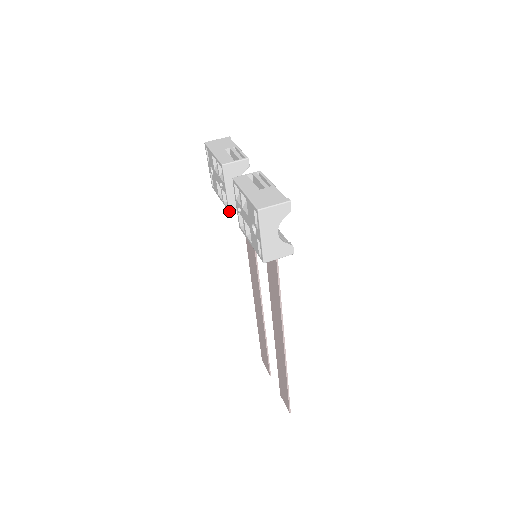
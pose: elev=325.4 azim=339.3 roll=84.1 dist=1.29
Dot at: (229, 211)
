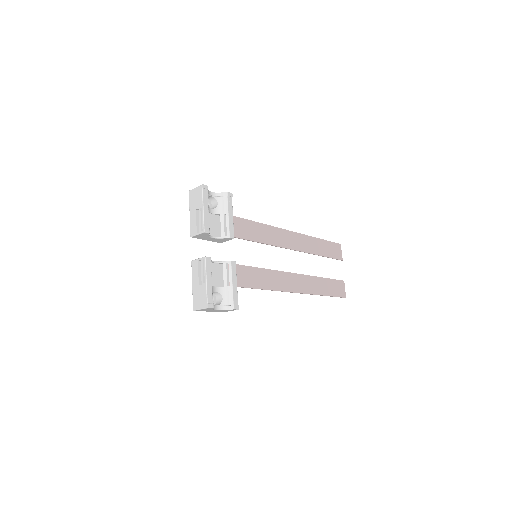
Dot at: occluded
